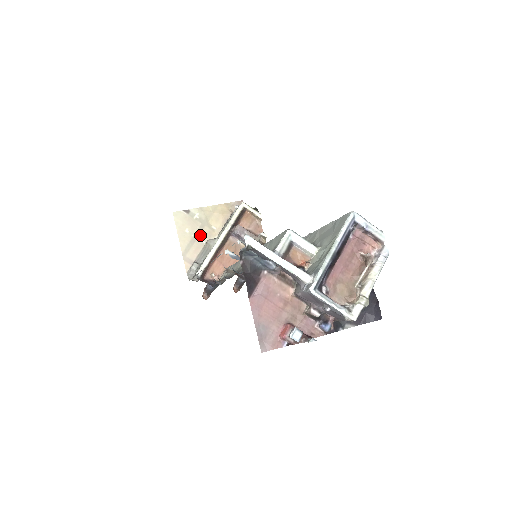
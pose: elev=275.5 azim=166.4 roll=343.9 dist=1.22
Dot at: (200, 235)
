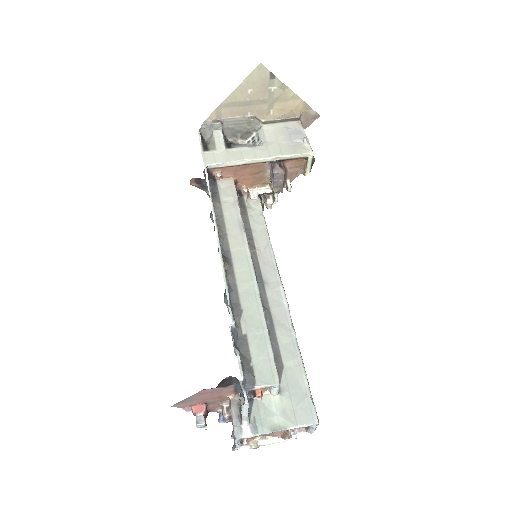
Dot at: (254, 106)
